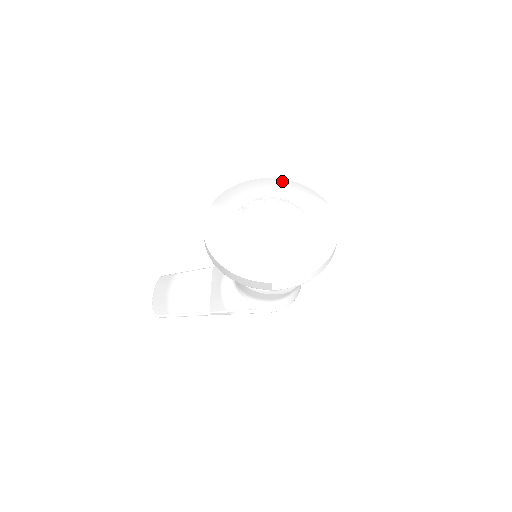
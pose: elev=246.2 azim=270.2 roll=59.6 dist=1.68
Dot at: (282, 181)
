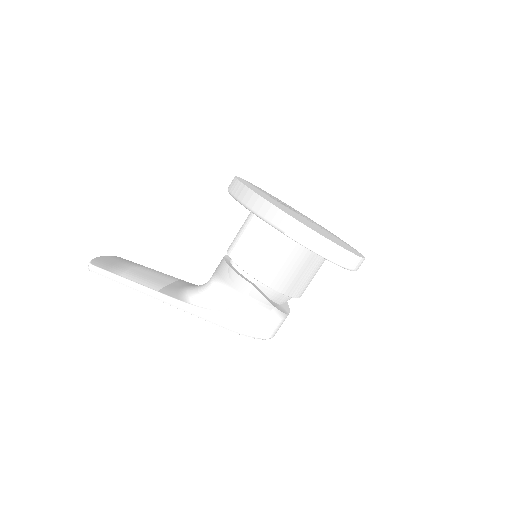
Dot at: (315, 222)
